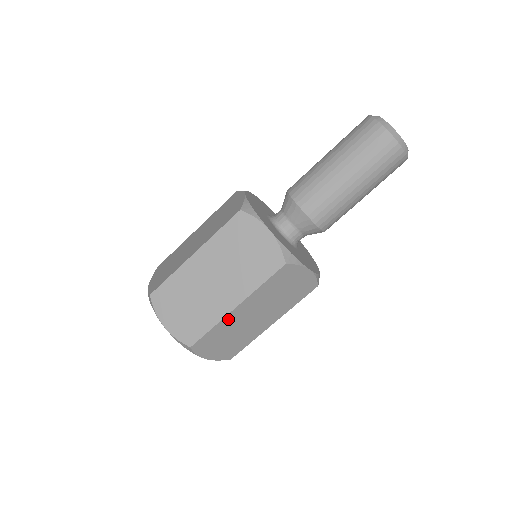
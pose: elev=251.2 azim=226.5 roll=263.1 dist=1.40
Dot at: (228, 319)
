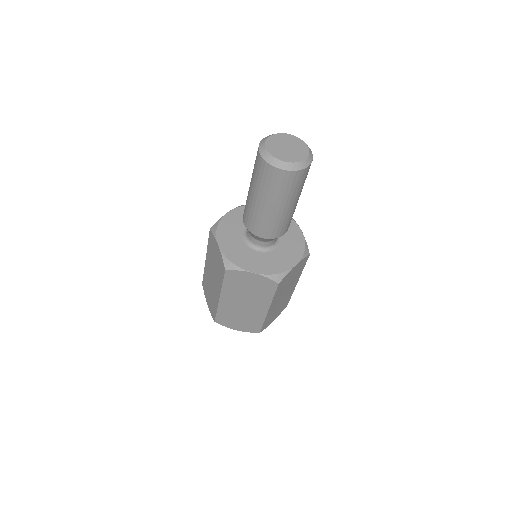
Dot at: (269, 314)
